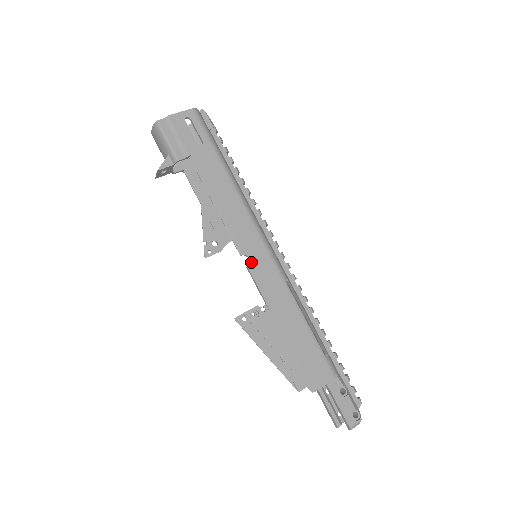
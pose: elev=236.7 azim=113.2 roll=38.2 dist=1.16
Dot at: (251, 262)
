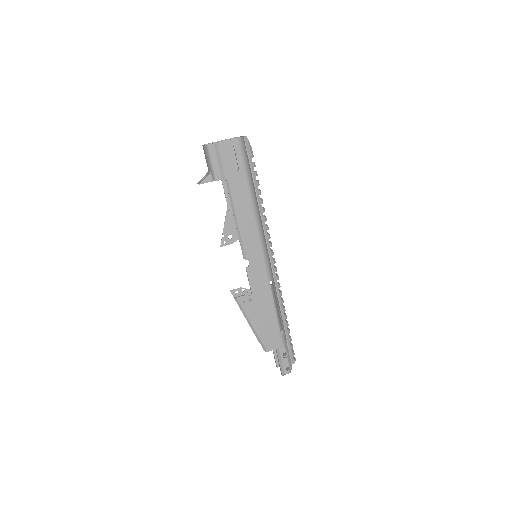
Dot at: (250, 266)
